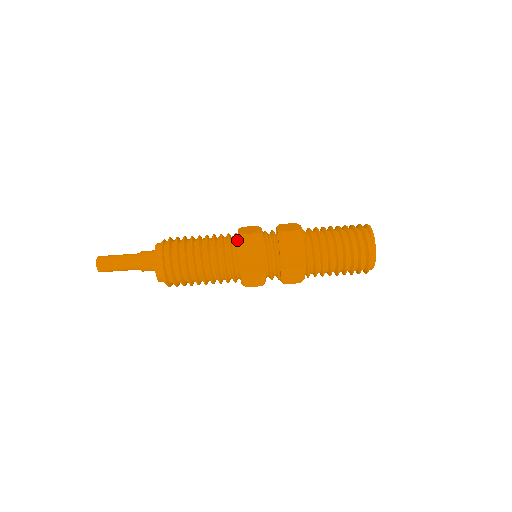
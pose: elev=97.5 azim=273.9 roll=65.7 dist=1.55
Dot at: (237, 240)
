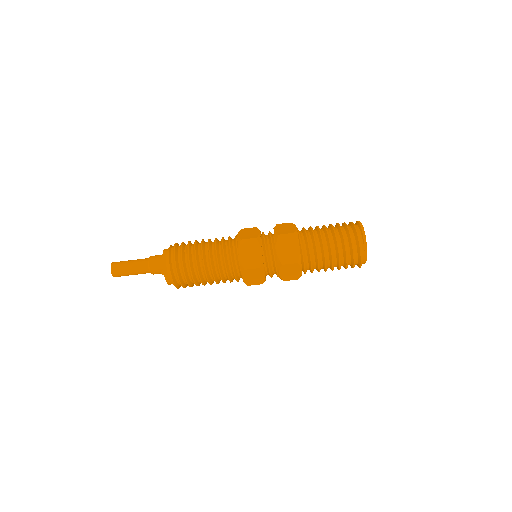
Dot at: (237, 245)
